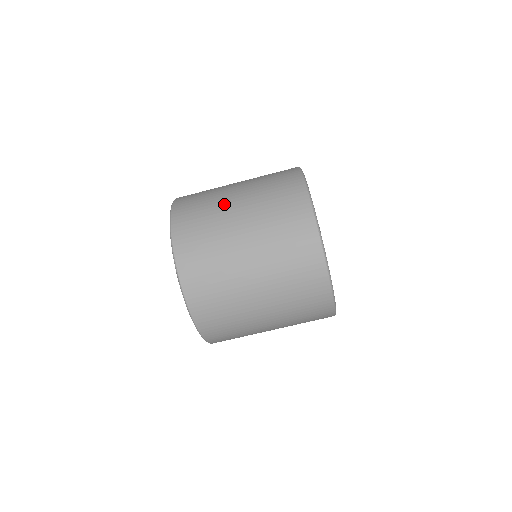
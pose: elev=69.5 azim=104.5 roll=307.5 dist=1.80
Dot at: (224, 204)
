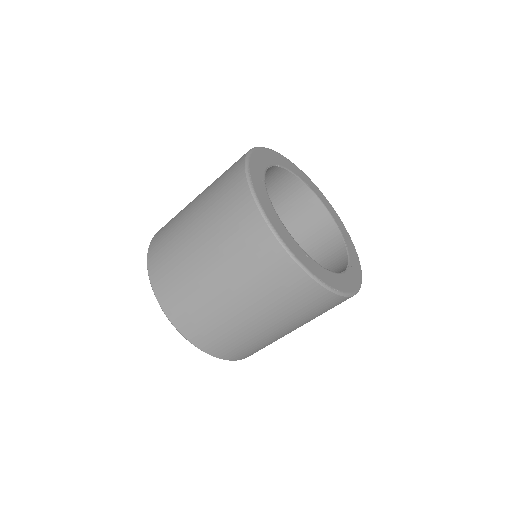
Dot at: (183, 233)
